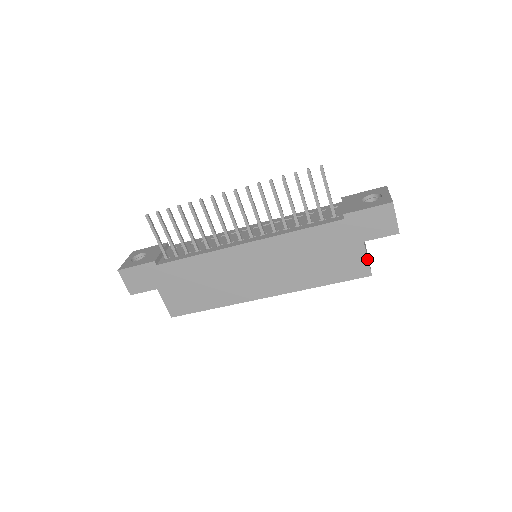
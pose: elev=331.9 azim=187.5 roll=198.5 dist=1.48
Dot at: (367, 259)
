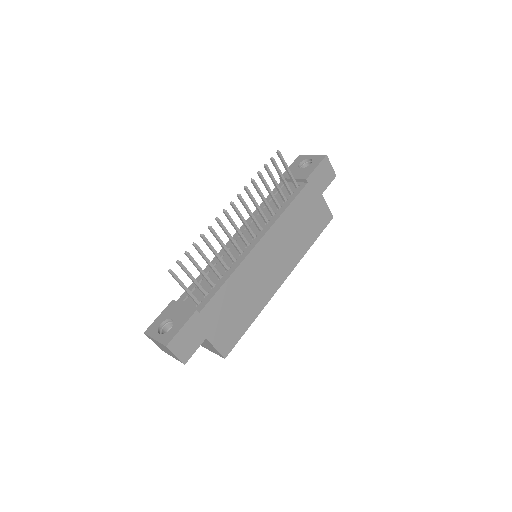
Dot at: occluded
